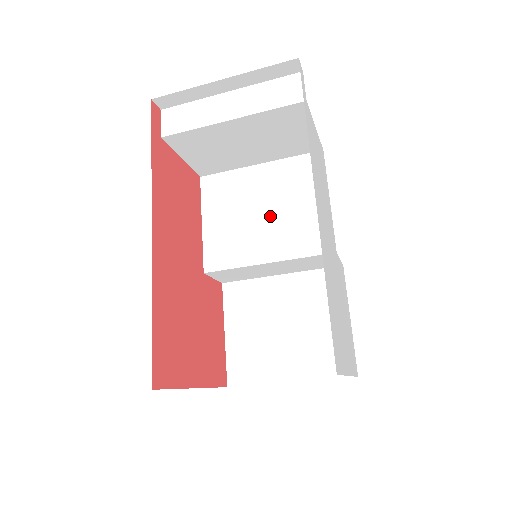
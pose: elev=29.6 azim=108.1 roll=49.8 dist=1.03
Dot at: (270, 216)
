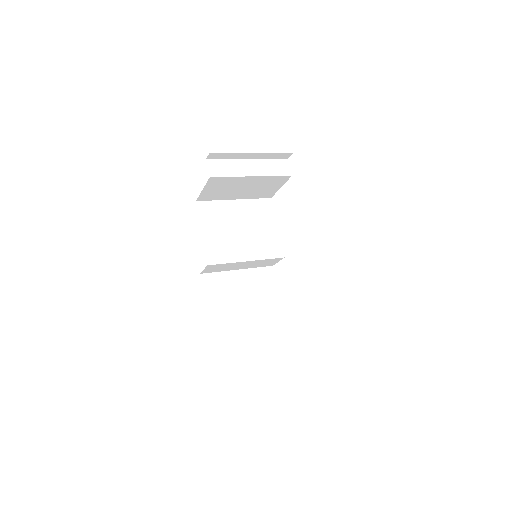
Dot at: (246, 233)
